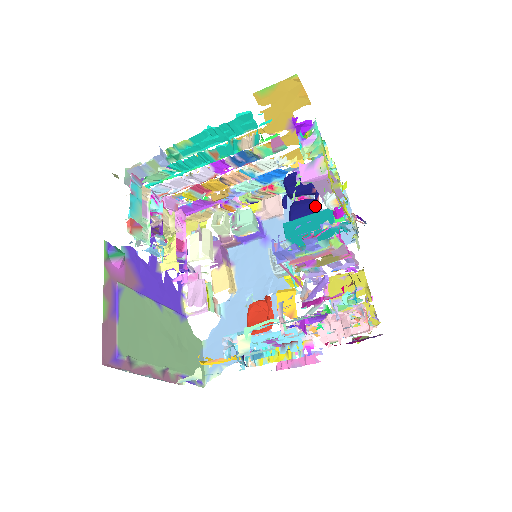
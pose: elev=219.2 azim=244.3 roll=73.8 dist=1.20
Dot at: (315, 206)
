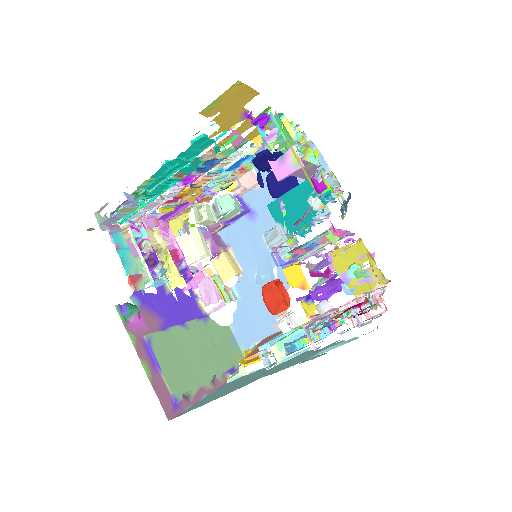
Dot at: occluded
